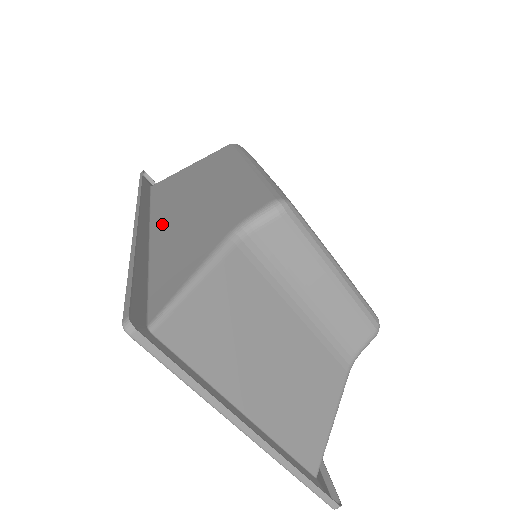
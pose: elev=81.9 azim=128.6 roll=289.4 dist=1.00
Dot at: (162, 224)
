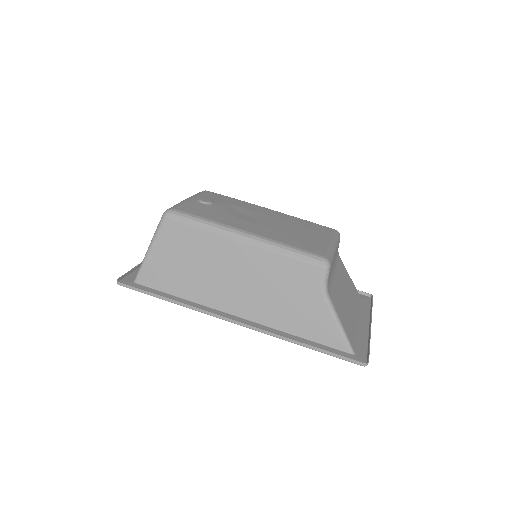
Dot at: (243, 309)
